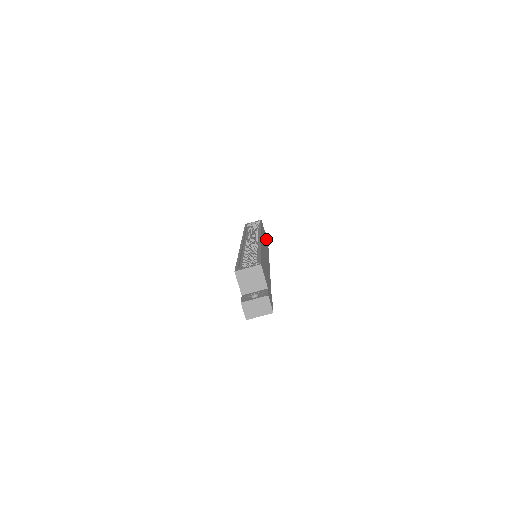
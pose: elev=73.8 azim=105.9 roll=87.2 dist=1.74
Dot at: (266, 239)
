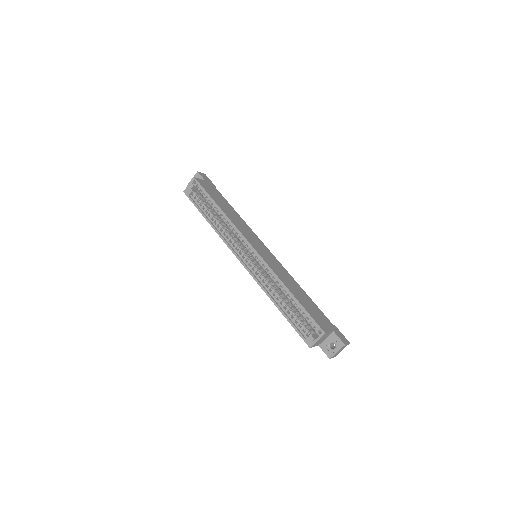
Dot at: (214, 190)
